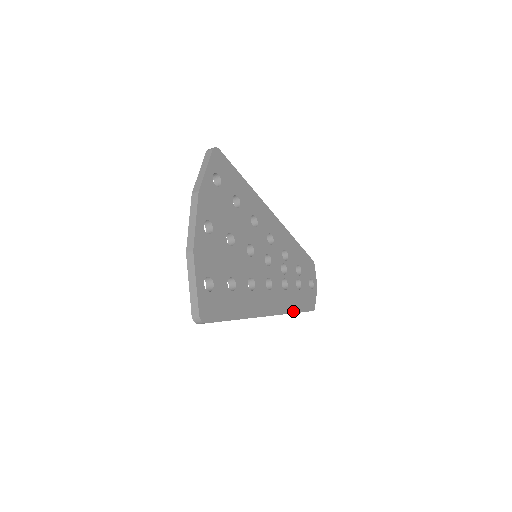
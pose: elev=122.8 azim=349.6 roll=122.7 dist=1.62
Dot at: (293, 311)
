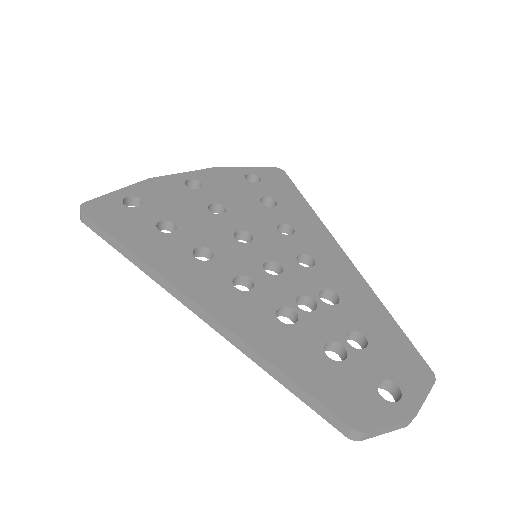
Dot at: (272, 359)
